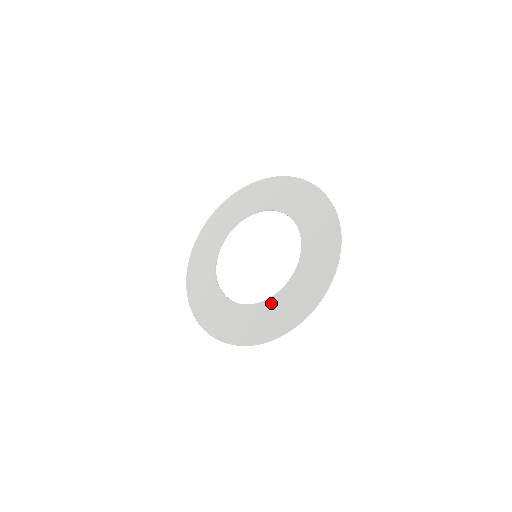
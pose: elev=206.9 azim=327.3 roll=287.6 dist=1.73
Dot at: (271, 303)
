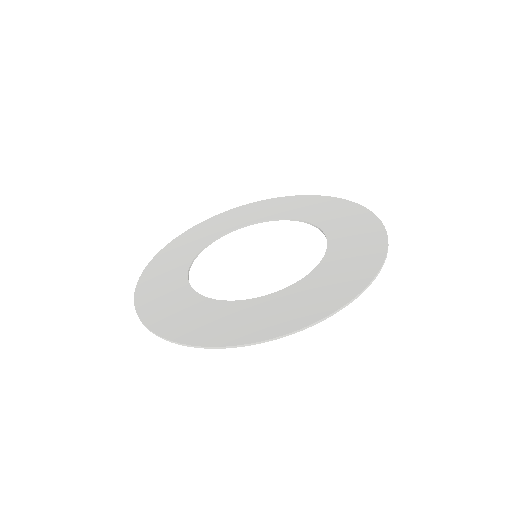
Dot at: (332, 257)
